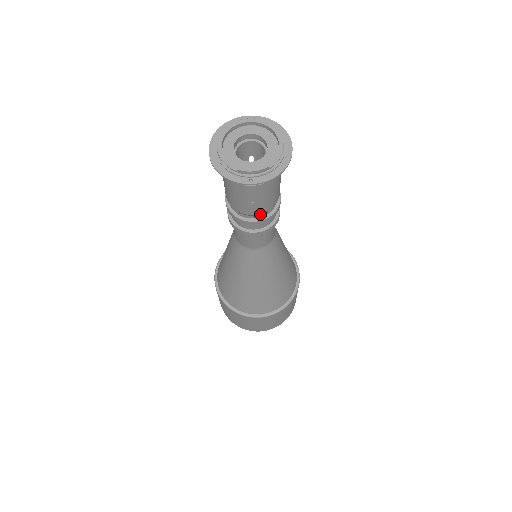
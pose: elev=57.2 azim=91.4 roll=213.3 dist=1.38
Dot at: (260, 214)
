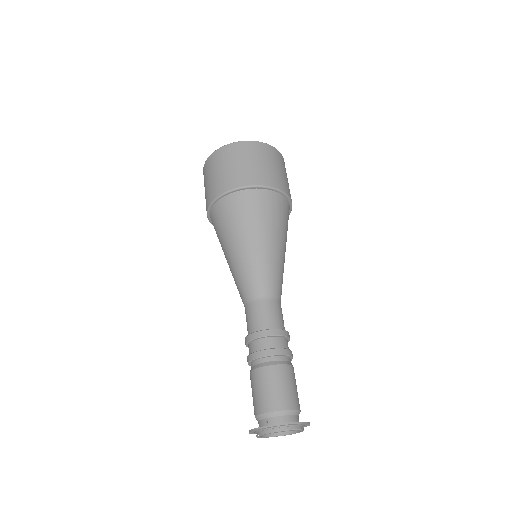
Dot at: occluded
